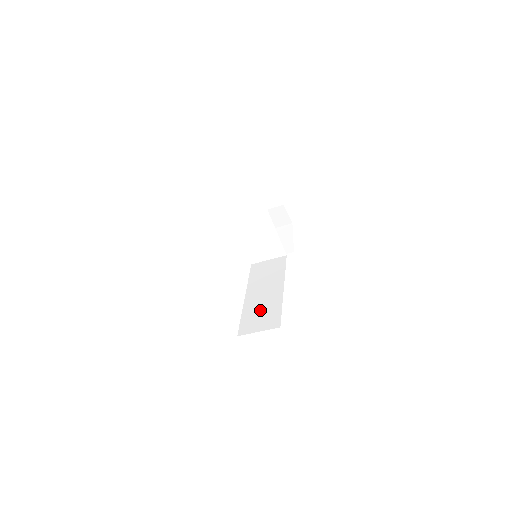
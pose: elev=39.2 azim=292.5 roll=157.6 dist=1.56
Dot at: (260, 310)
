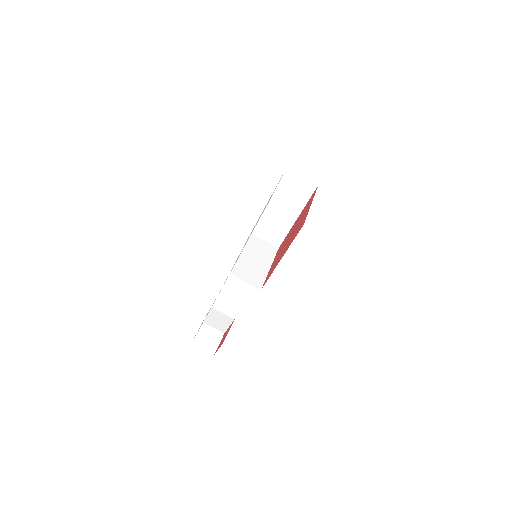
Dot at: occluded
